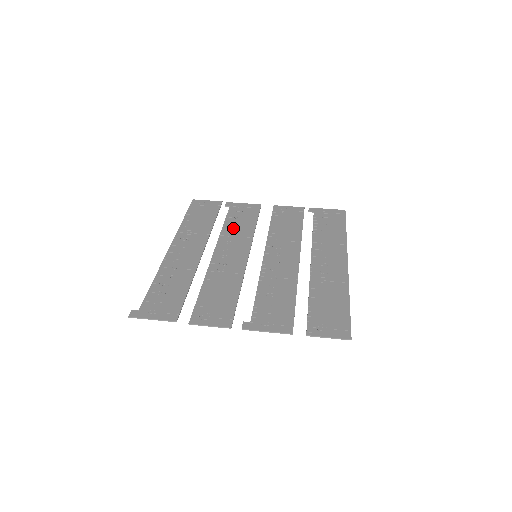
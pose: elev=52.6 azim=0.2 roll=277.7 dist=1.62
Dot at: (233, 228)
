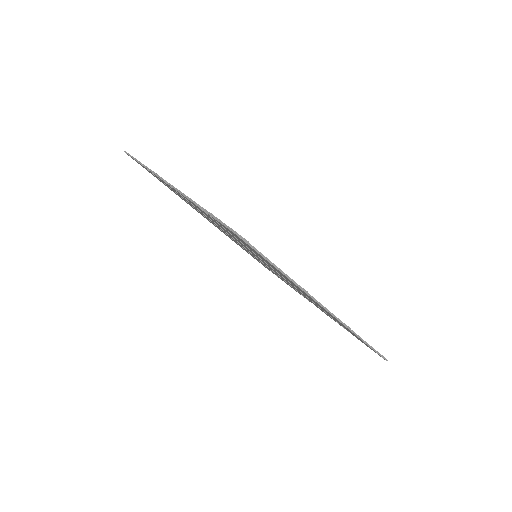
Dot at: occluded
